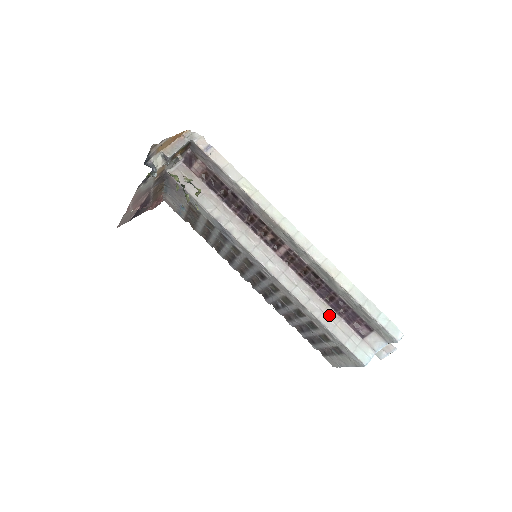
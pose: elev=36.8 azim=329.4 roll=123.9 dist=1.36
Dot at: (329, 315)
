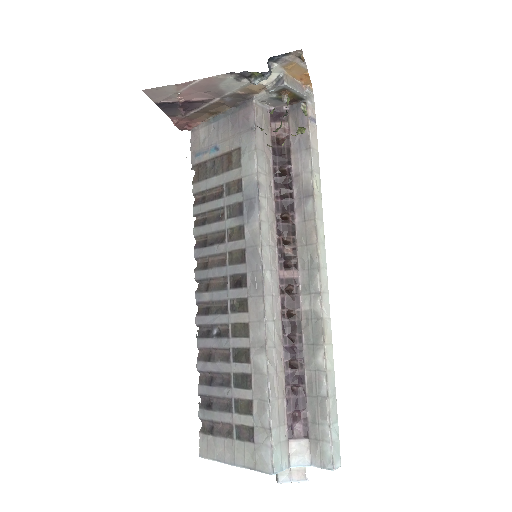
Dot at: (279, 382)
